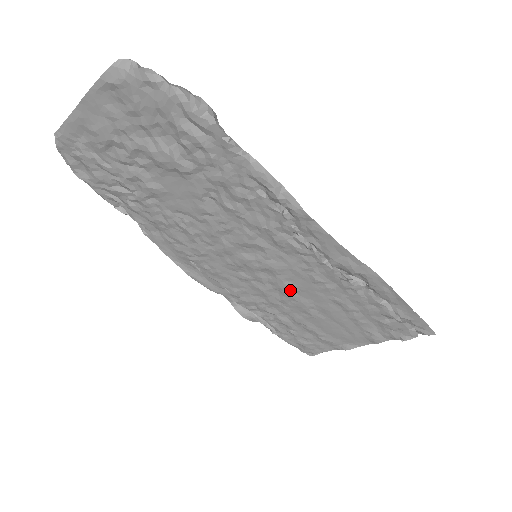
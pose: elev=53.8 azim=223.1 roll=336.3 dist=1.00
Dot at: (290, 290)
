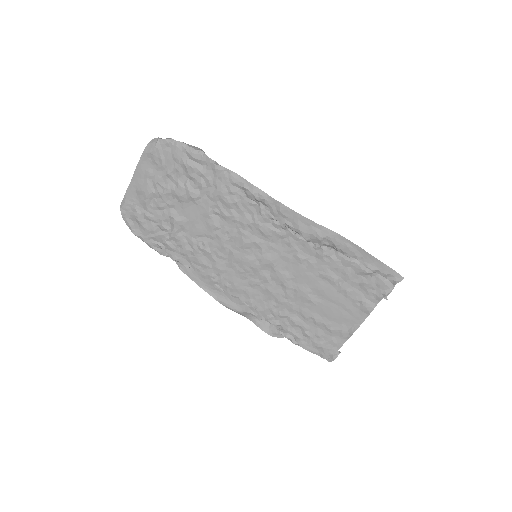
Dot at: (288, 280)
